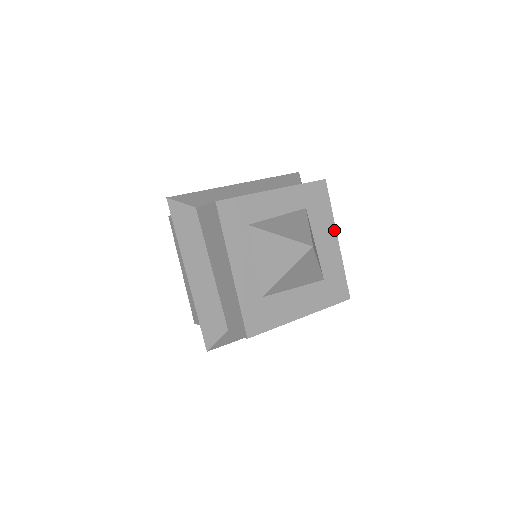
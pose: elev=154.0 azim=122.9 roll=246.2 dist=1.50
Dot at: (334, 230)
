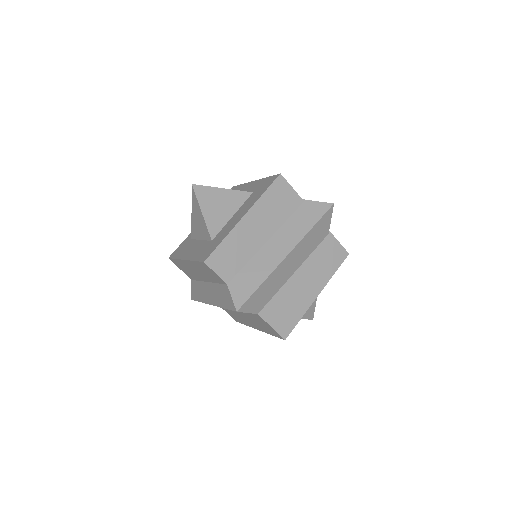
Dot at: occluded
